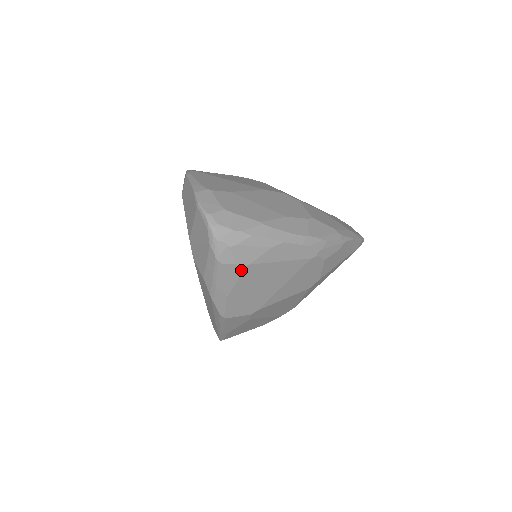
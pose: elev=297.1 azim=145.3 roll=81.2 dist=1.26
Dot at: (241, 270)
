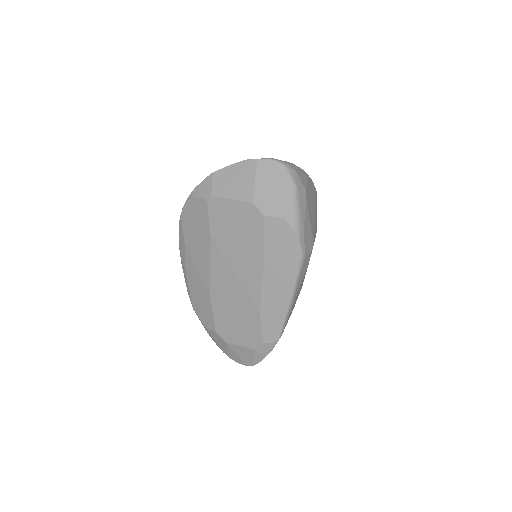
Dot at: (305, 192)
